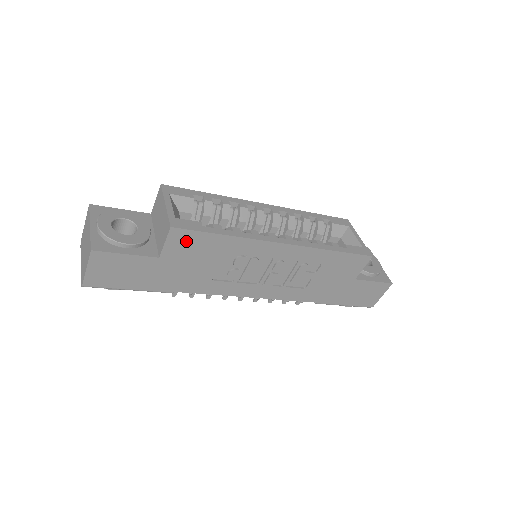
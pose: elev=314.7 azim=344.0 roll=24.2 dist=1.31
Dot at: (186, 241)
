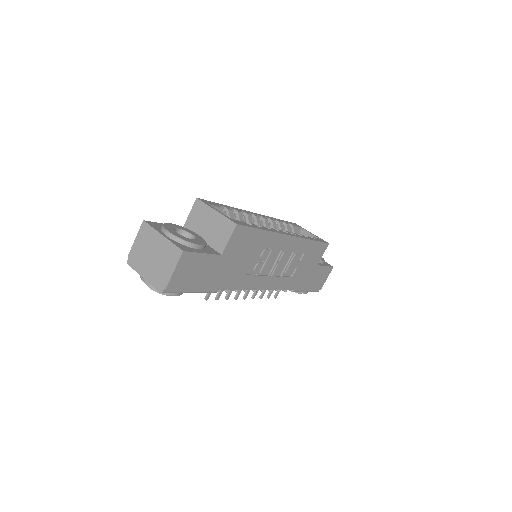
Dot at: (241, 237)
